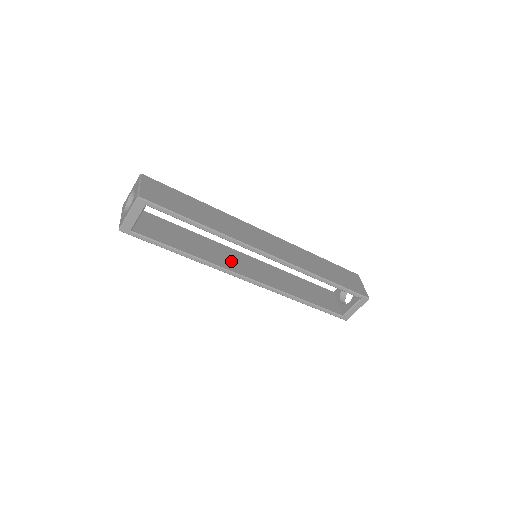
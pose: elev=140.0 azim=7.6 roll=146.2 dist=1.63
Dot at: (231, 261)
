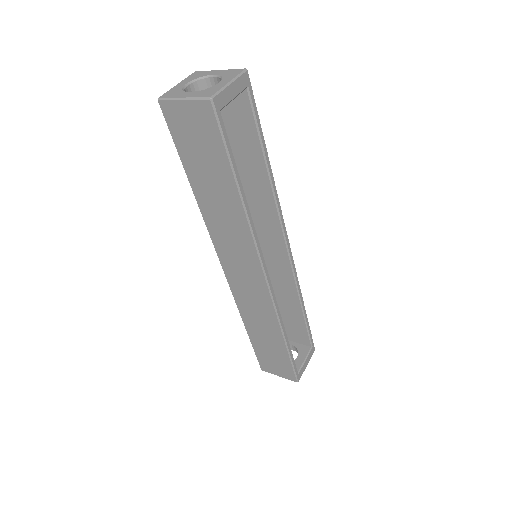
Dot at: occluded
